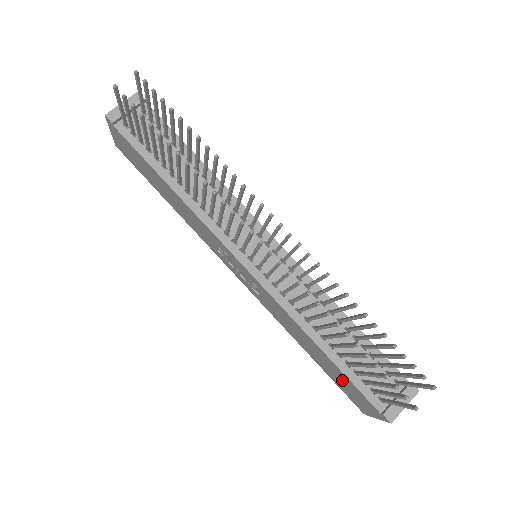
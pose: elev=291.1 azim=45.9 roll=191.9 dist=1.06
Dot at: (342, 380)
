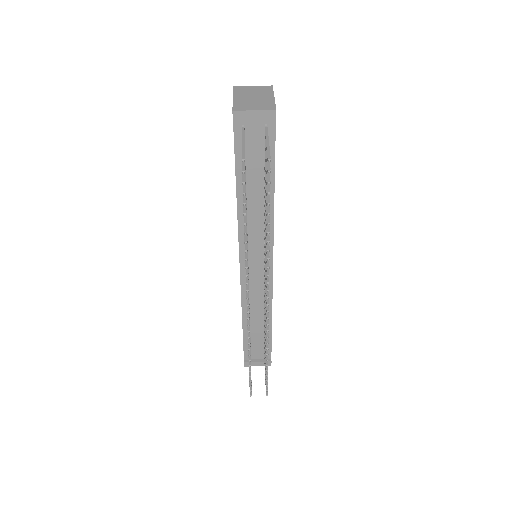
Dot at: occluded
